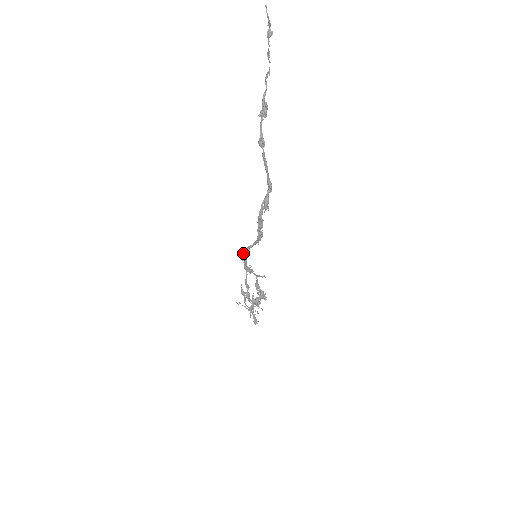
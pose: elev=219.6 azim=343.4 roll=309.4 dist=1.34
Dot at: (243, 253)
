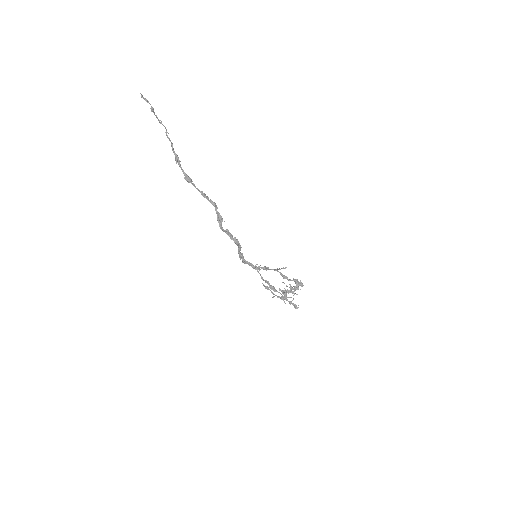
Dot at: (240, 258)
